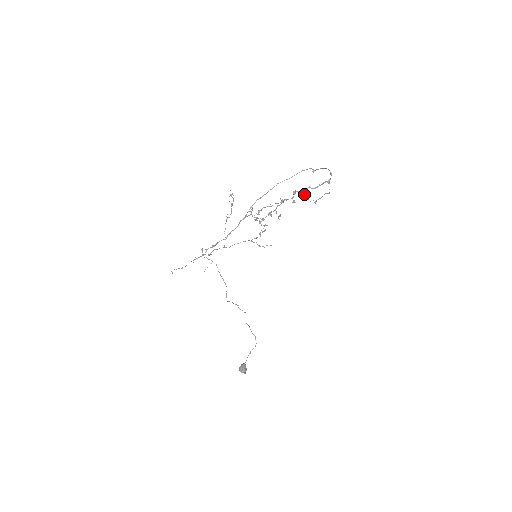
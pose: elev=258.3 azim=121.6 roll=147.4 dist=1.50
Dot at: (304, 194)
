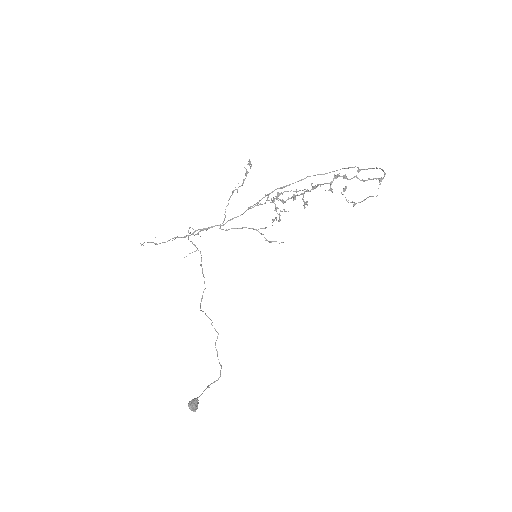
Dot at: occluded
